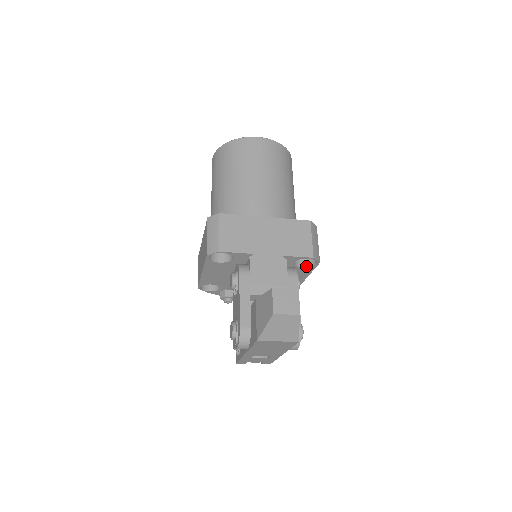
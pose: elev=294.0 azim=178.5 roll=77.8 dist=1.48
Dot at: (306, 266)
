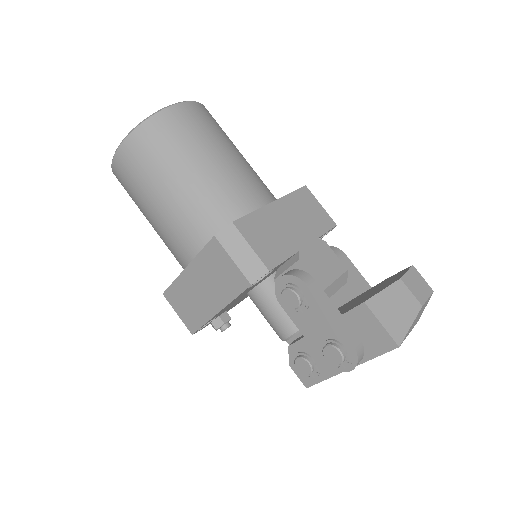
Dot at: occluded
